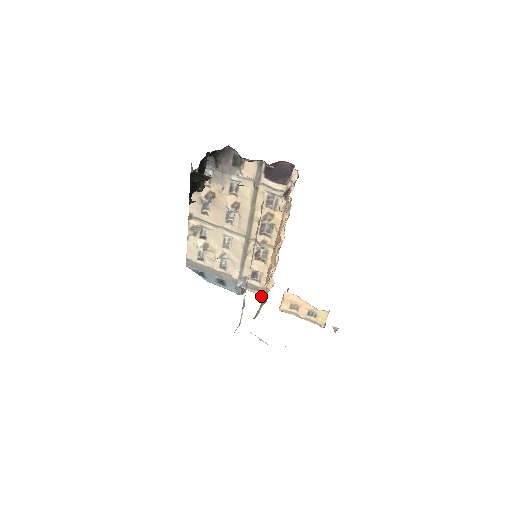
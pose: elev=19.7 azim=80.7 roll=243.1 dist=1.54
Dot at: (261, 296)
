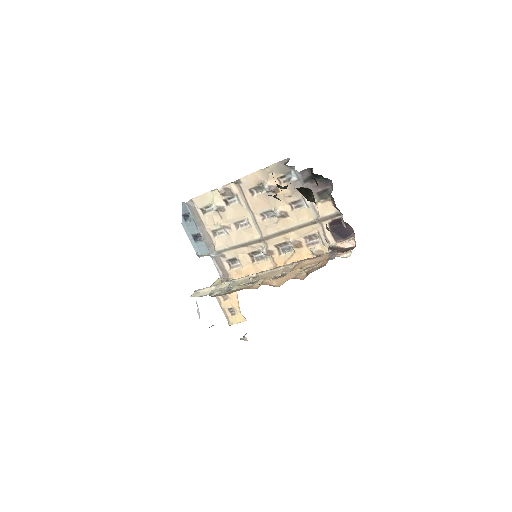
Dot at: (221, 277)
